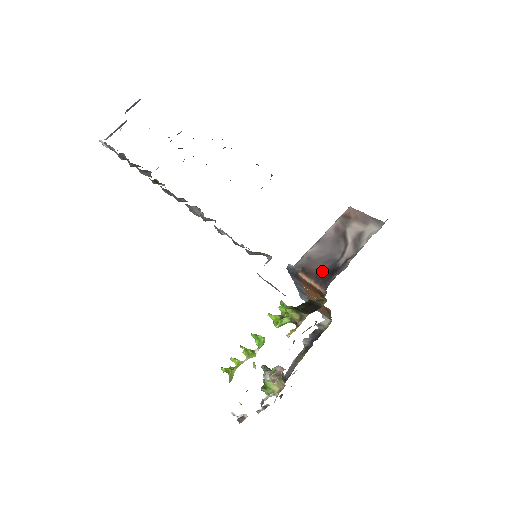
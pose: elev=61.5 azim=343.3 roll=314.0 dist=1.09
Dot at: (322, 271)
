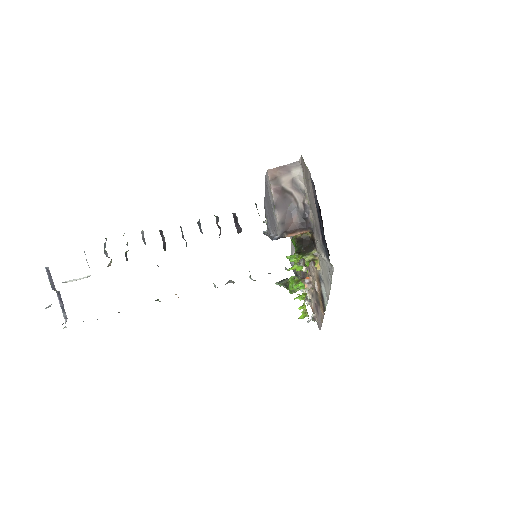
Dot at: (297, 222)
